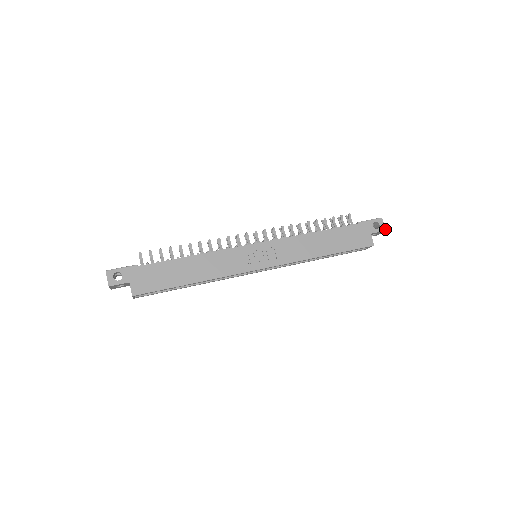
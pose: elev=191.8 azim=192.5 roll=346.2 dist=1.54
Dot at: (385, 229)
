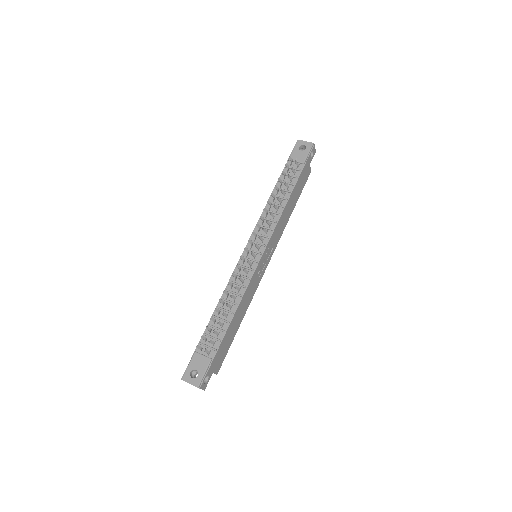
Dot at: occluded
